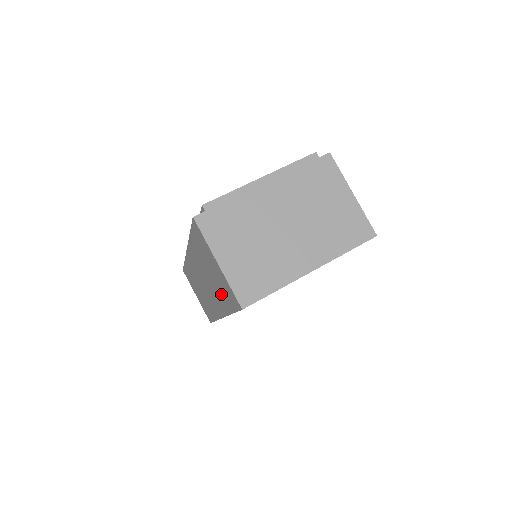
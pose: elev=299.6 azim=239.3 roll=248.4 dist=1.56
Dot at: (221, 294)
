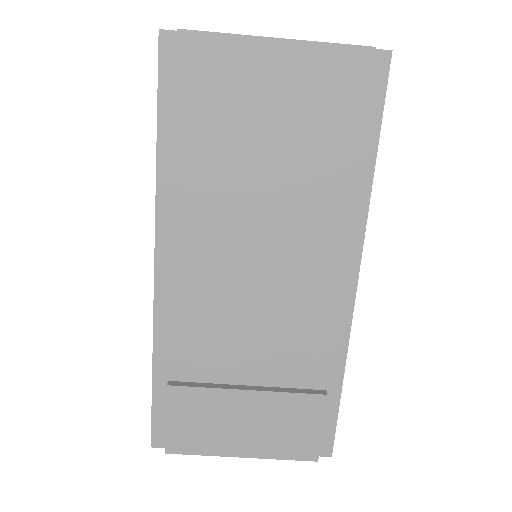
Dot at: occluded
